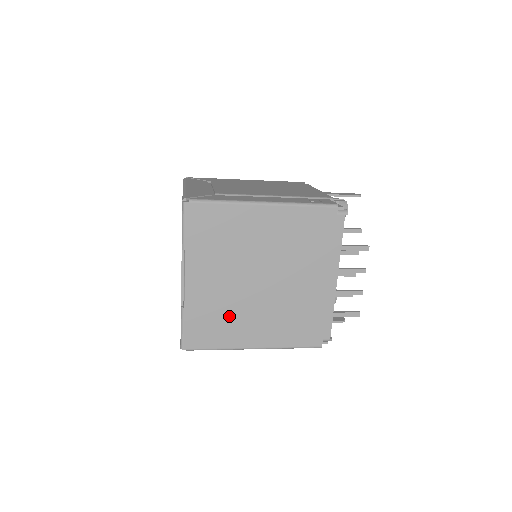
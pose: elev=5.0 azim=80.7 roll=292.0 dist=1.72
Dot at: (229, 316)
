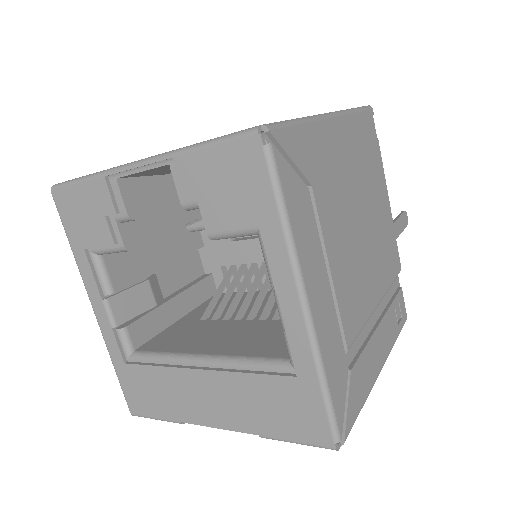
Dot at: occluded
